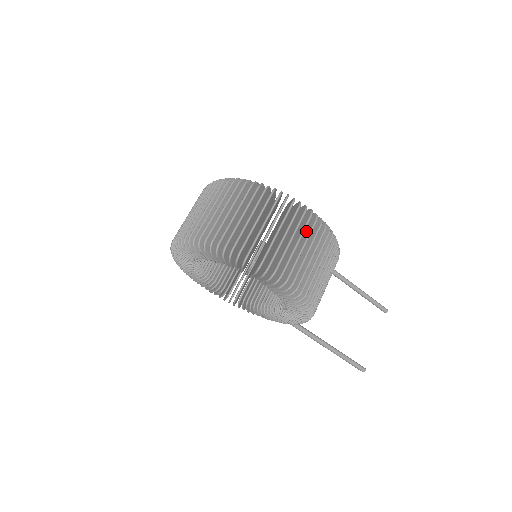
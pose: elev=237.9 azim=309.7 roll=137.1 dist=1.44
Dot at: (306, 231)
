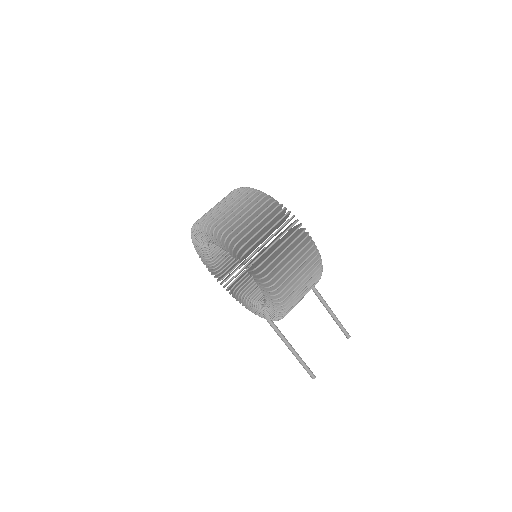
Dot at: (299, 247)
